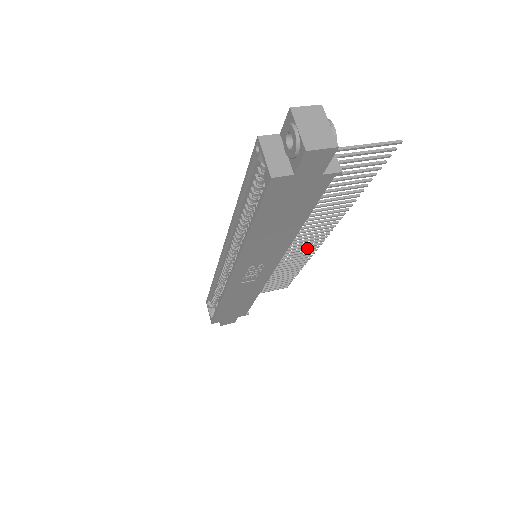
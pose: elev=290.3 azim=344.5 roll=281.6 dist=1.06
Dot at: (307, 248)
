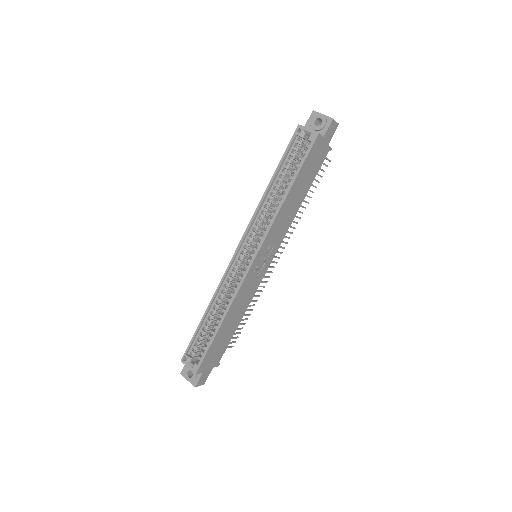
Dot at: (267, 271)
